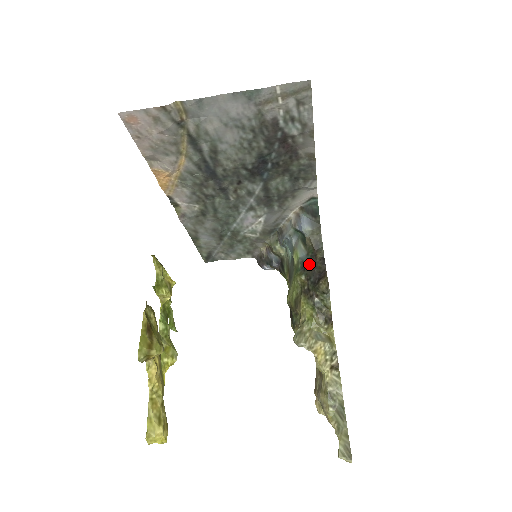
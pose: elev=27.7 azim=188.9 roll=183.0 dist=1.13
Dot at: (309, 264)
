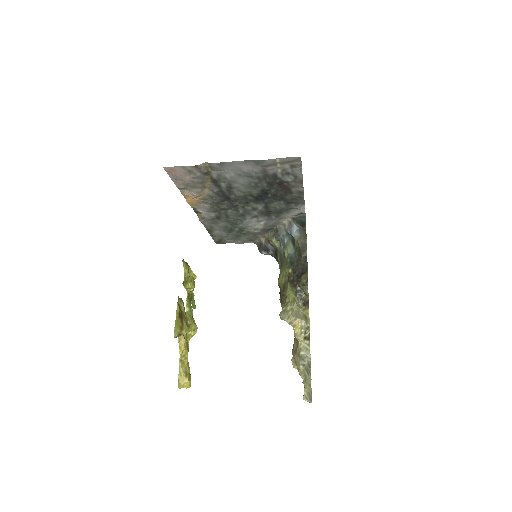
Dot at: (296, 260)
